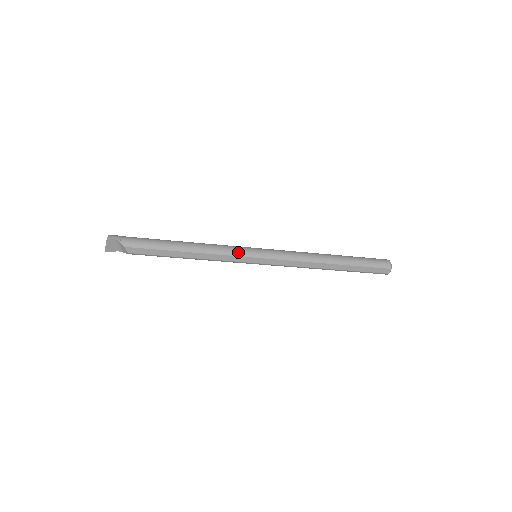
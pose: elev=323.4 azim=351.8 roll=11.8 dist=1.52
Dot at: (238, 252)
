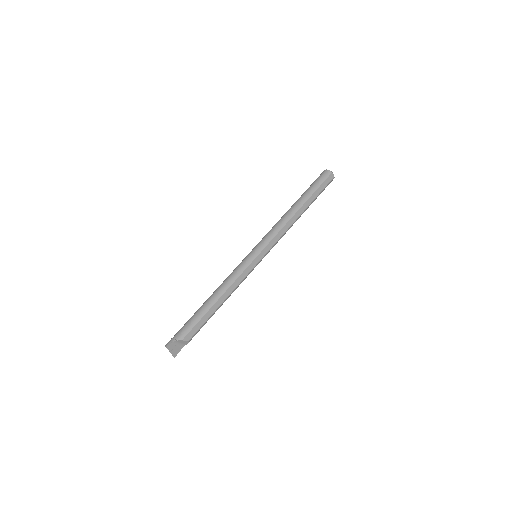
Dot at: (244, 265)
